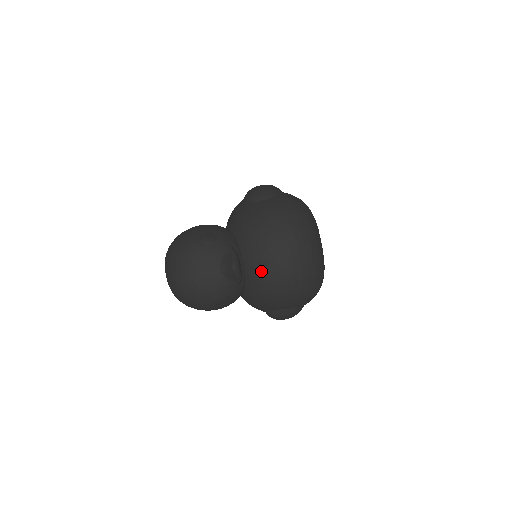
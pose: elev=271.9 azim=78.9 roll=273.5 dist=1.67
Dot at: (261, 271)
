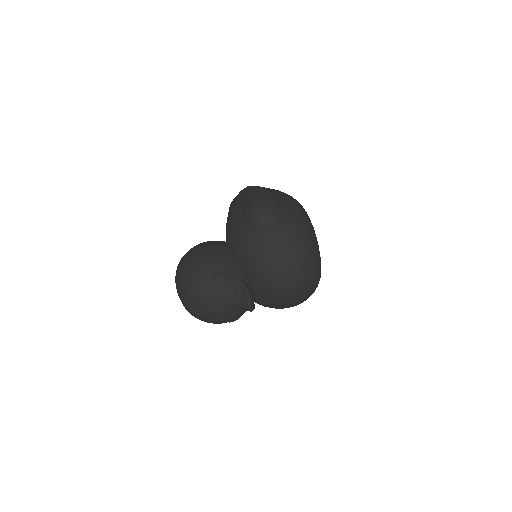
Dot at: (270, 297)
